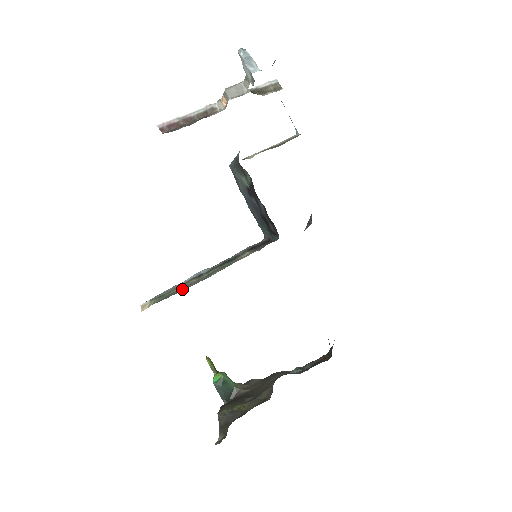
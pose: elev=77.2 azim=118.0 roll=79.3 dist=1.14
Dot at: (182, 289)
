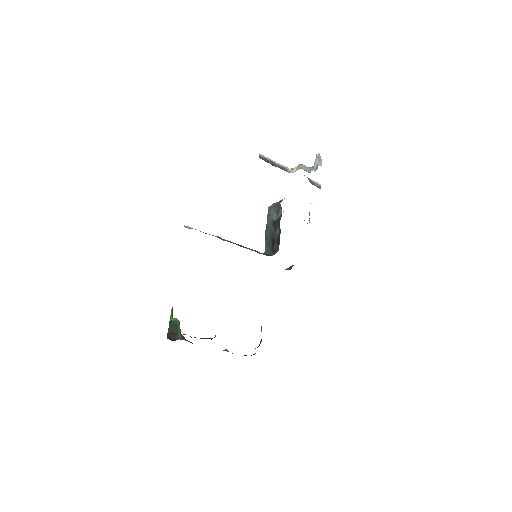
Dot at: occluded
